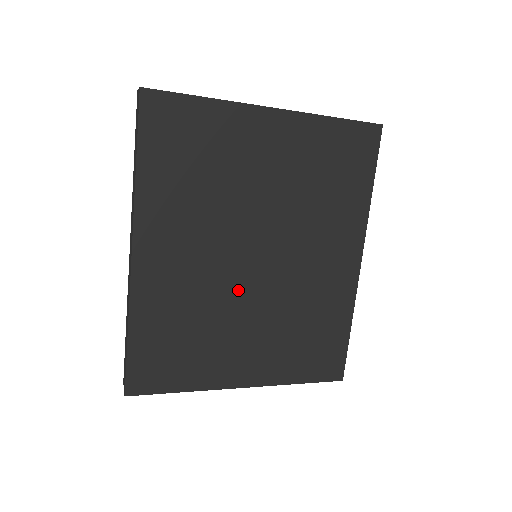
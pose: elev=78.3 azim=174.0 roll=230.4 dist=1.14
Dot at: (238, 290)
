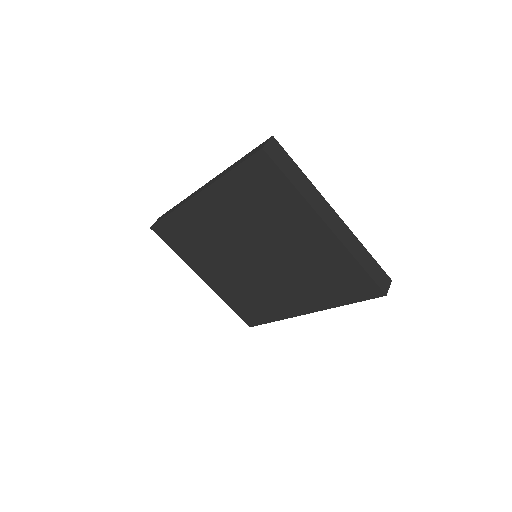
Dot at: (233, 256)
